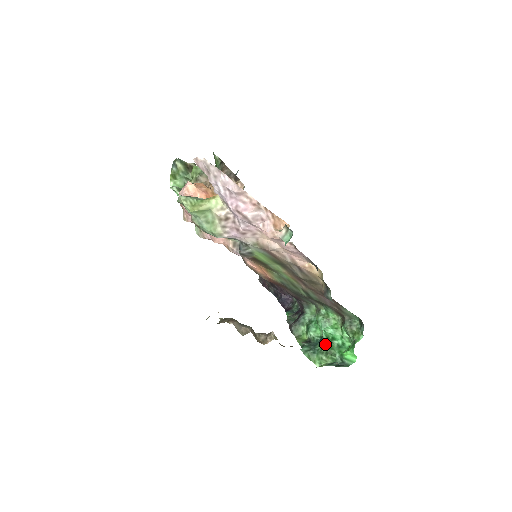
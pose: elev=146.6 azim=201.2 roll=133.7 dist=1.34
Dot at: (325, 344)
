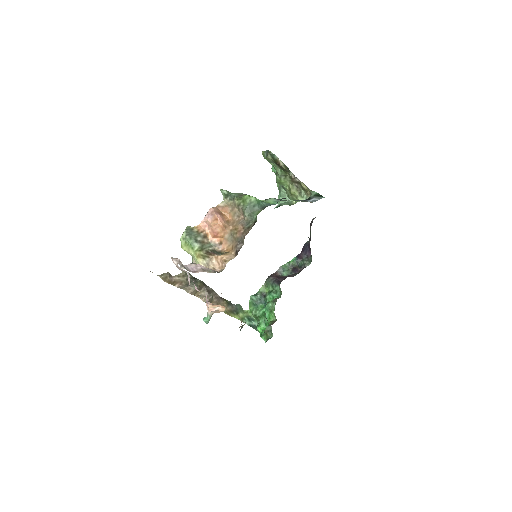
Dot at: (260, 312)
